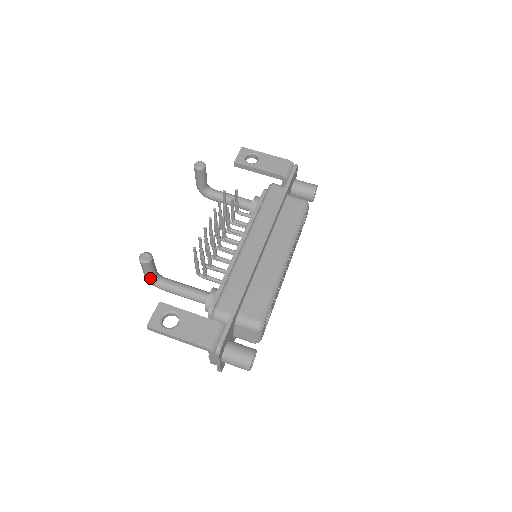
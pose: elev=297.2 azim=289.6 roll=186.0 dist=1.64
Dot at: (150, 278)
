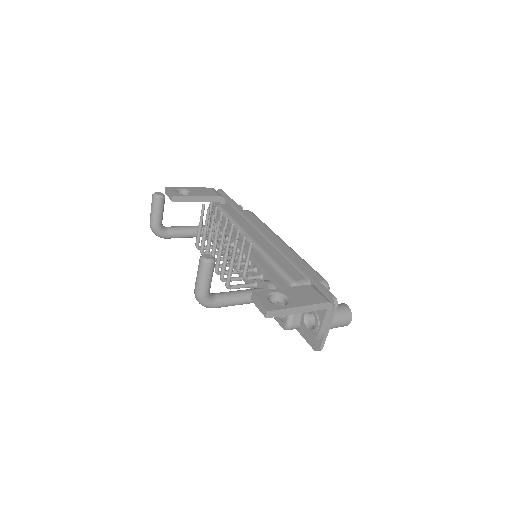
Dot at: (208, 291)
